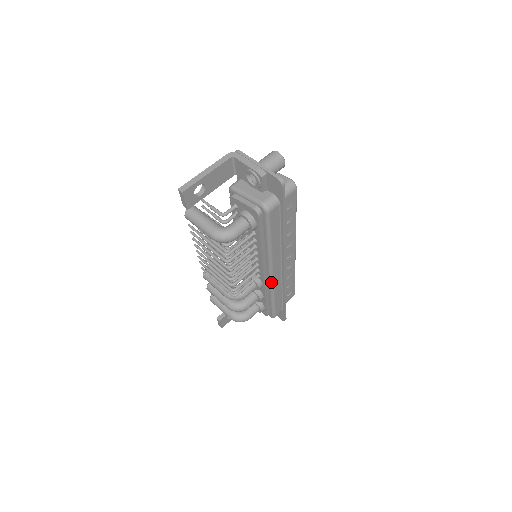
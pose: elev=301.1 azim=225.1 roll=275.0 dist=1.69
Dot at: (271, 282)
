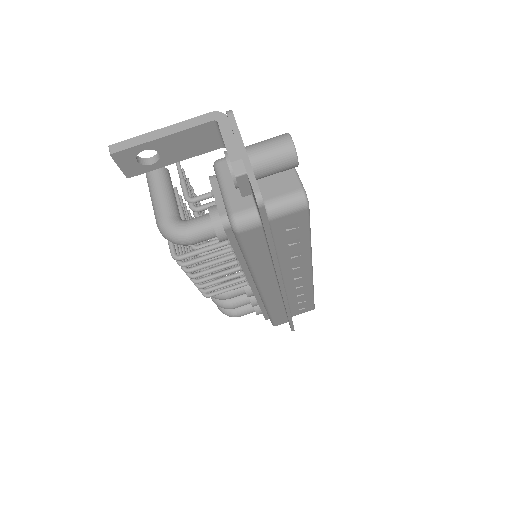
Dot at: (262, 298)
